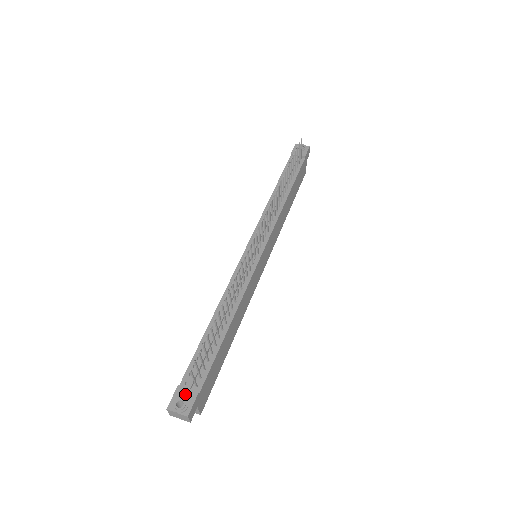
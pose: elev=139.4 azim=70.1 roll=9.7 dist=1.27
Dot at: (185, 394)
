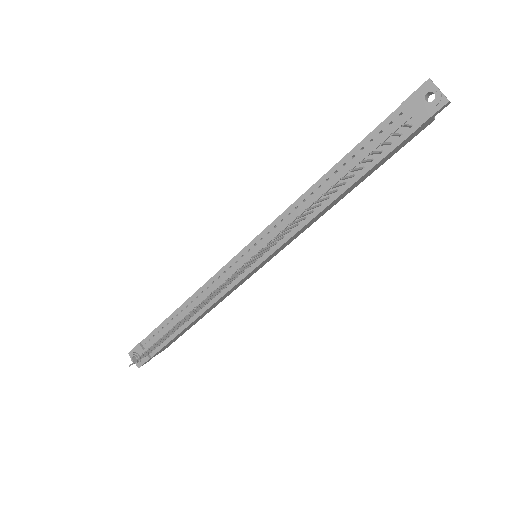
Dot at: (141, 353)
